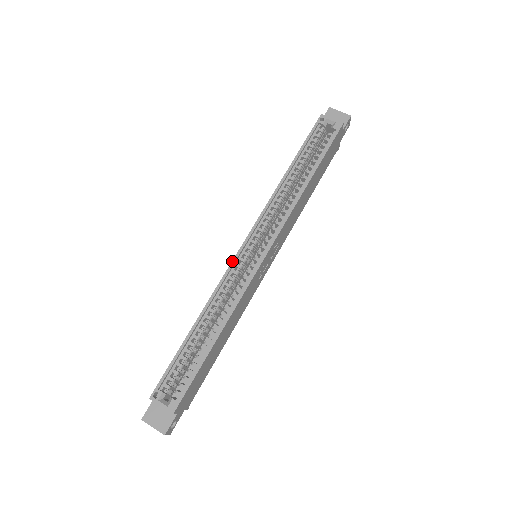
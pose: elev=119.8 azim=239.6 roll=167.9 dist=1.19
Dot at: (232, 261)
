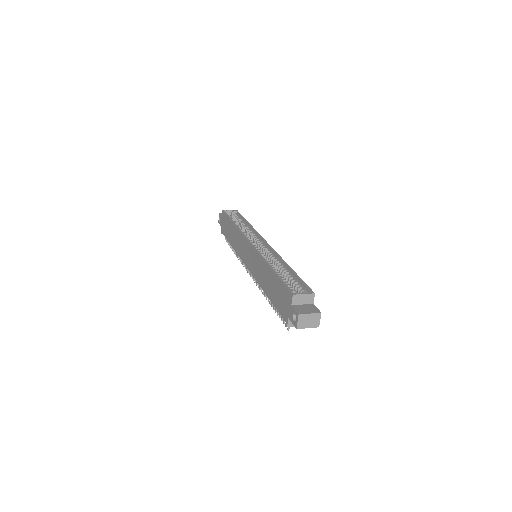
Dot at: (253, 247)
